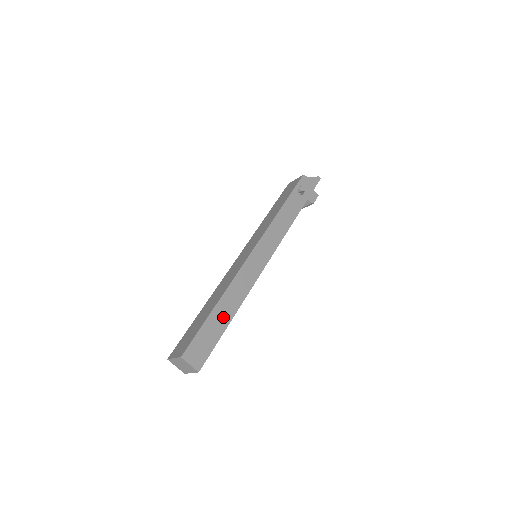
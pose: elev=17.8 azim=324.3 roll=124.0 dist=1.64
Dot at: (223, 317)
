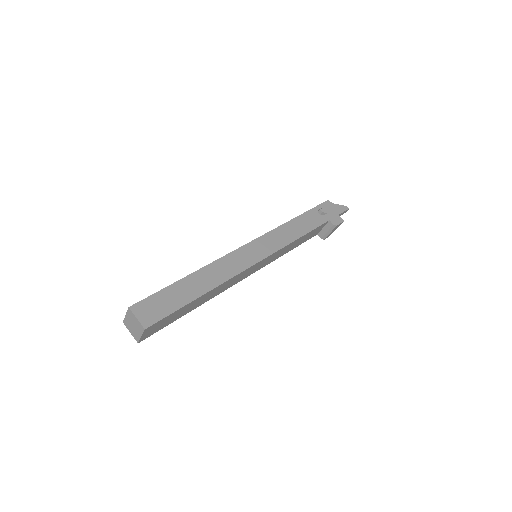
Dot at: (193, 289)
